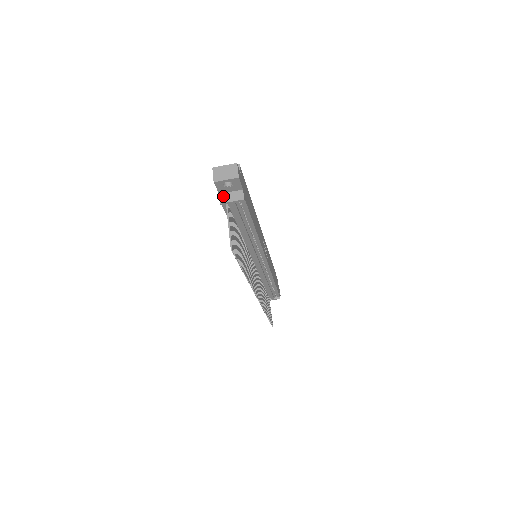
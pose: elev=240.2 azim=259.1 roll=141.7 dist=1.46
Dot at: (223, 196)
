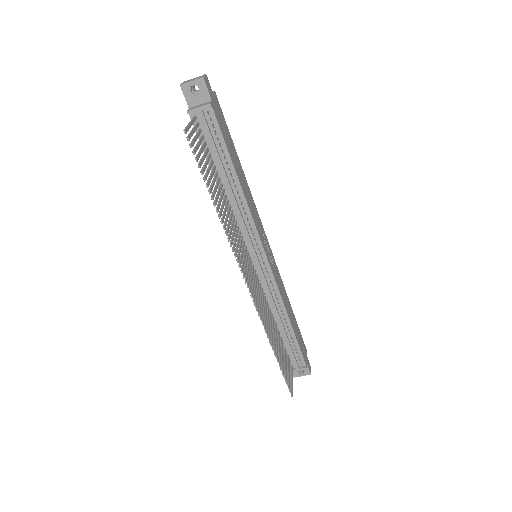
Dot at: (192, 108)
